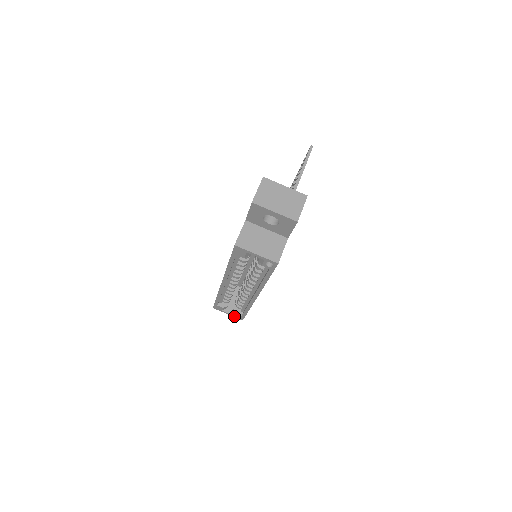
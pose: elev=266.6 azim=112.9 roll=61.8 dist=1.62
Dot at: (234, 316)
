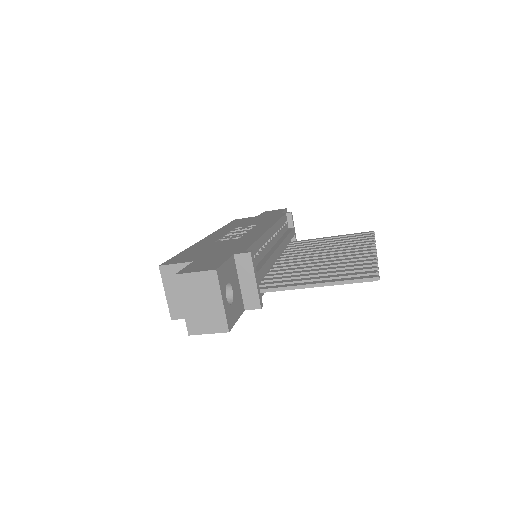
Dot at: occluded
